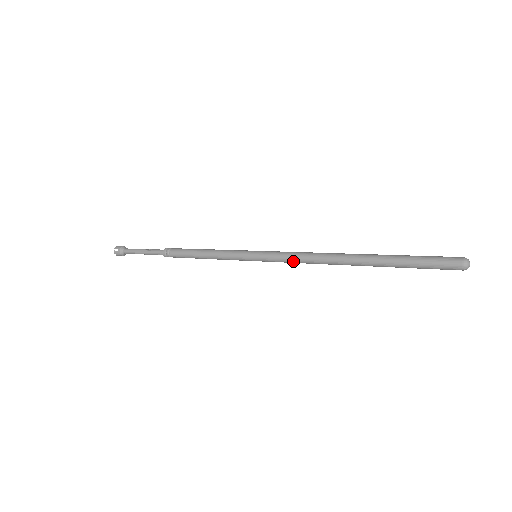
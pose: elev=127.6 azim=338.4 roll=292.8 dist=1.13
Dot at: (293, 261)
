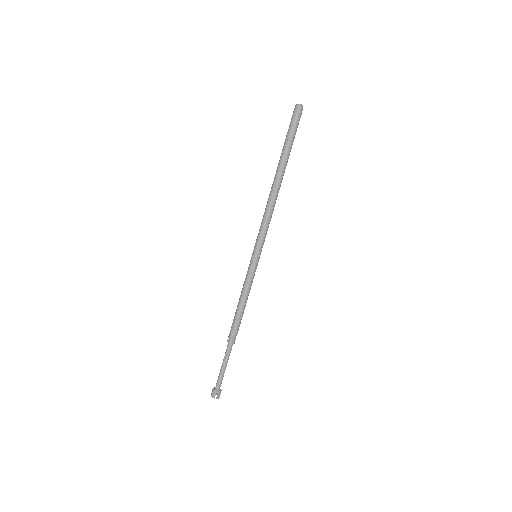
Dot at: (266, 224)
